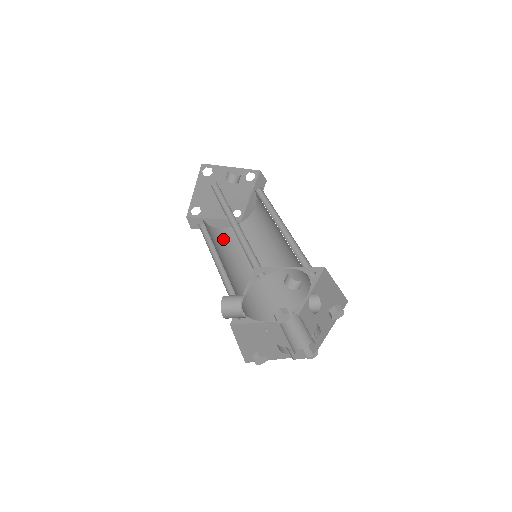
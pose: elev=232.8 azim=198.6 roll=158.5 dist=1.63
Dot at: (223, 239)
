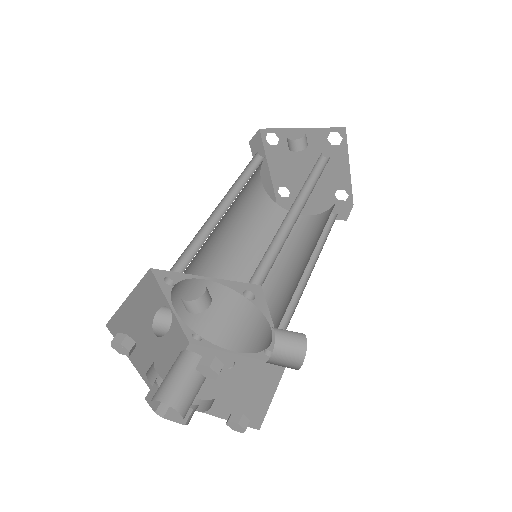
Dot at: (293, 230)
